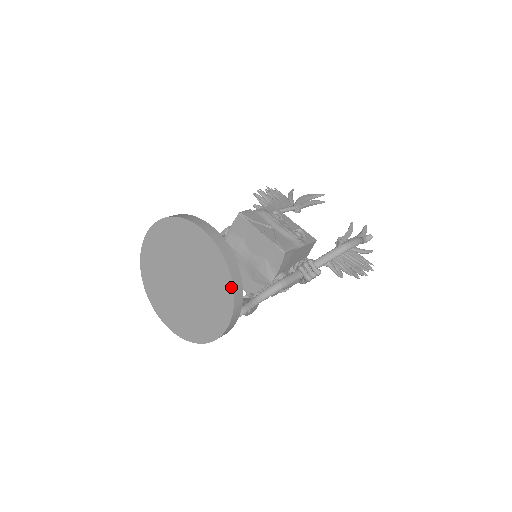
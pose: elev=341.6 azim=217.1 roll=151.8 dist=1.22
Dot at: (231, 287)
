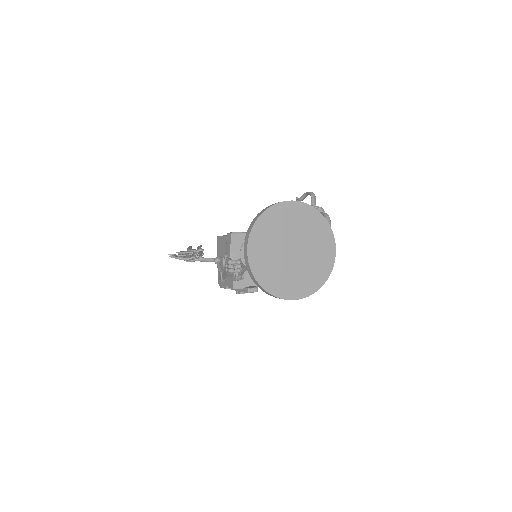
Dot at: (326, 221)
